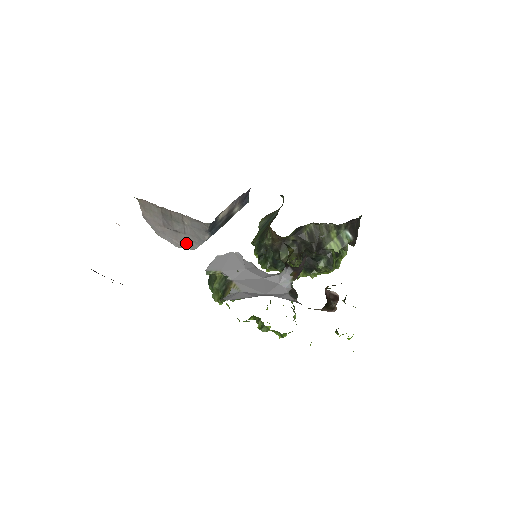
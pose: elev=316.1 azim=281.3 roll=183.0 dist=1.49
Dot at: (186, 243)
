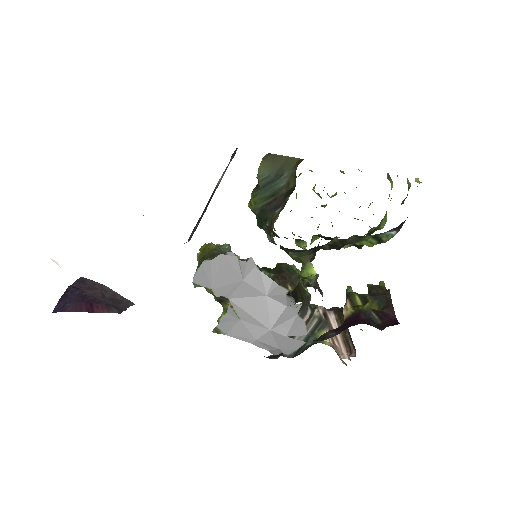
Dot at: occluded
